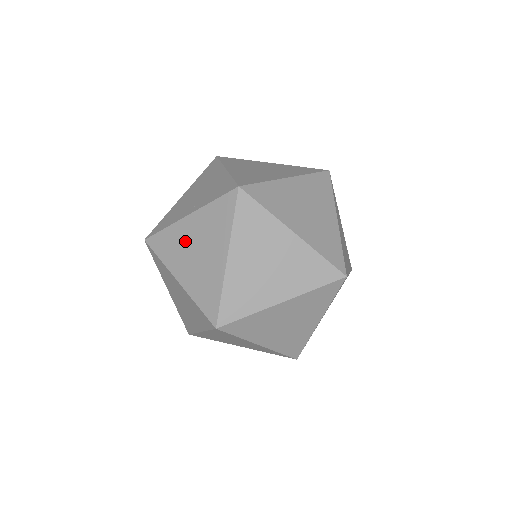
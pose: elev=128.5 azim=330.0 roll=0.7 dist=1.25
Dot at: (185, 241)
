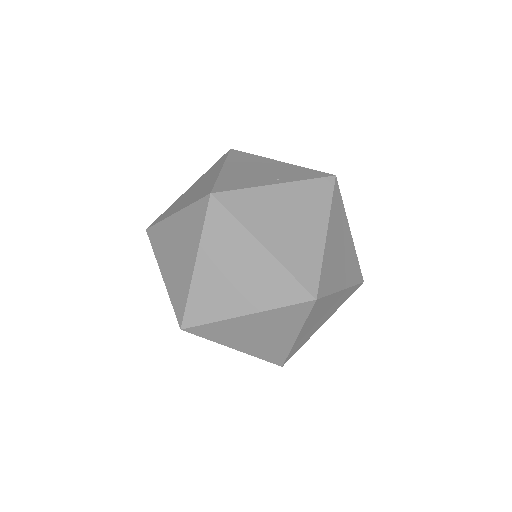
Dot at: (274, 207)
